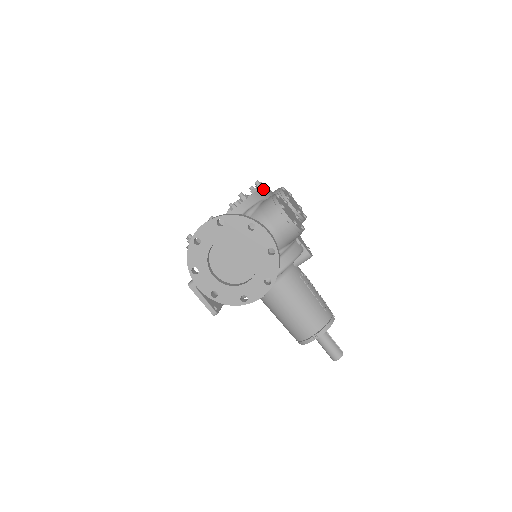
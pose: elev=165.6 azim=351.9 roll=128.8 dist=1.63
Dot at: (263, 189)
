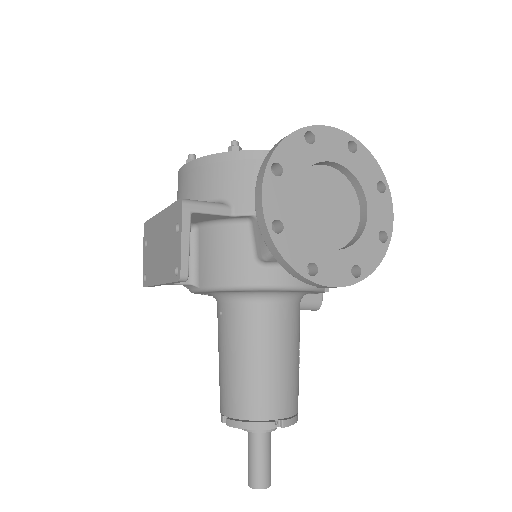
Dot at: occluded
